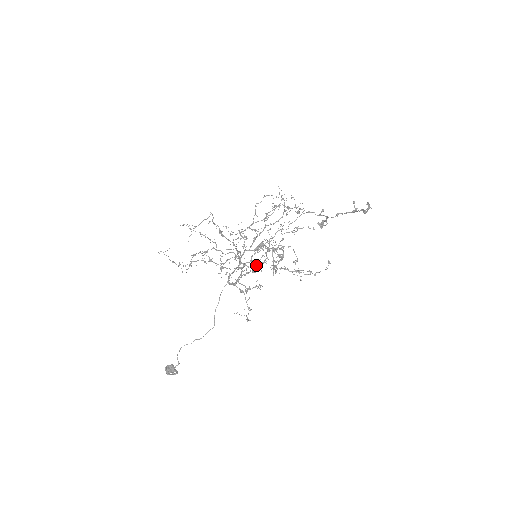
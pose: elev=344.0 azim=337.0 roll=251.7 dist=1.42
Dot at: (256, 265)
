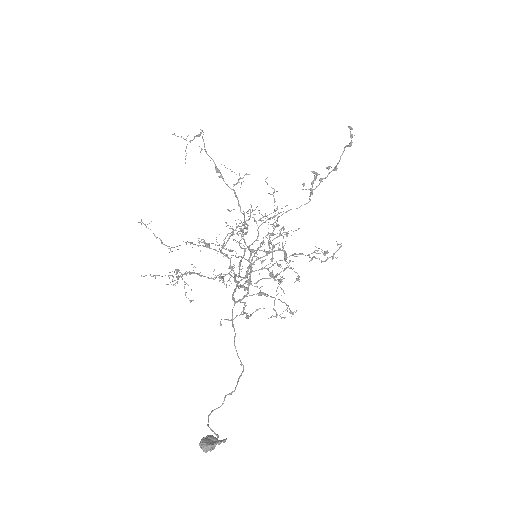
Dot at: (251, 315)
